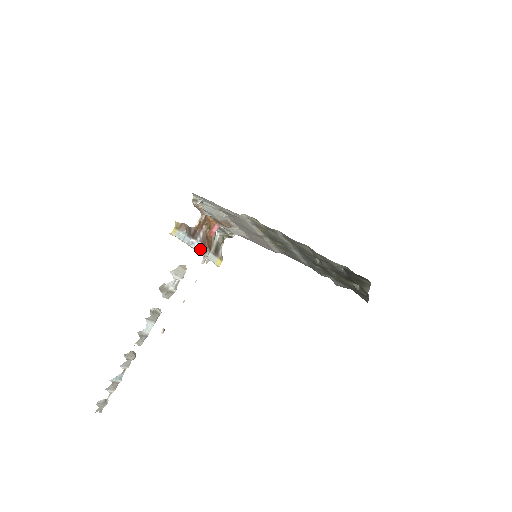
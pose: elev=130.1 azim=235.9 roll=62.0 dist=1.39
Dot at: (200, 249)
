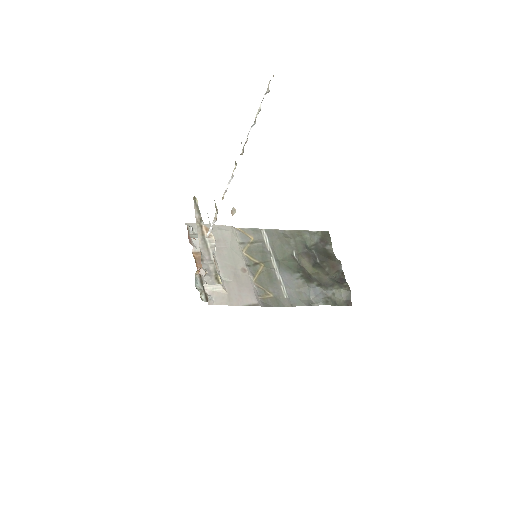
Dot at: (211, 235)
